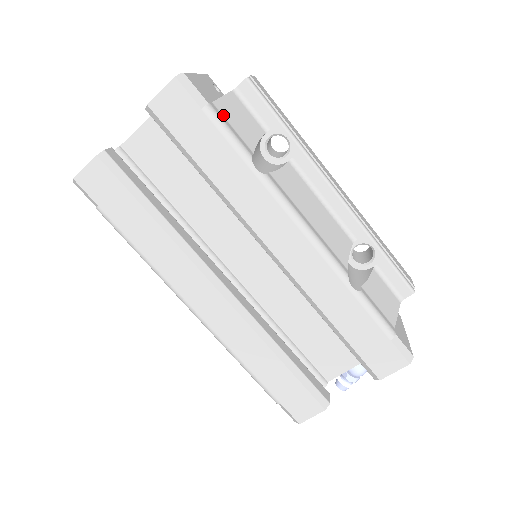
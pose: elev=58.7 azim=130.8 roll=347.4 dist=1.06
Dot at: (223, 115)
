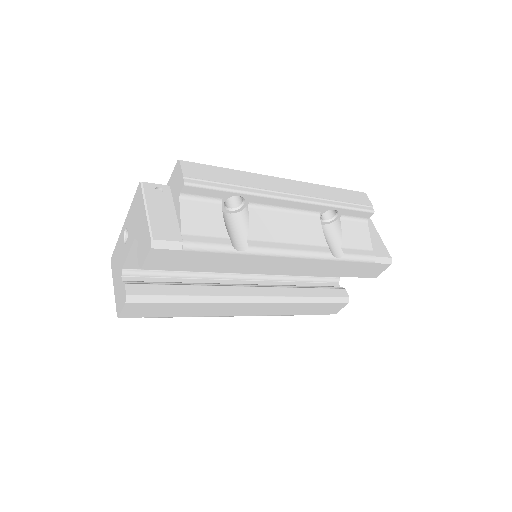
Dot at: (194, 234)
